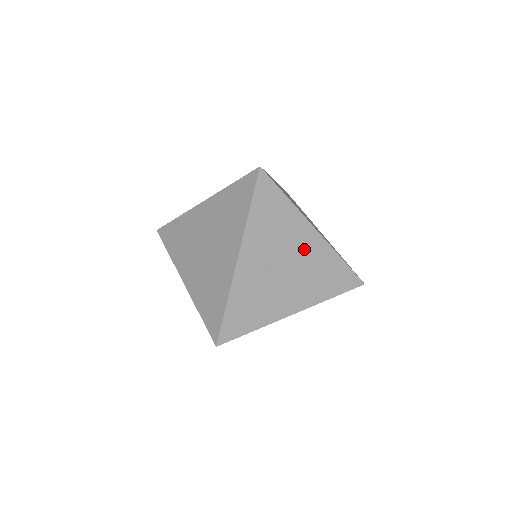
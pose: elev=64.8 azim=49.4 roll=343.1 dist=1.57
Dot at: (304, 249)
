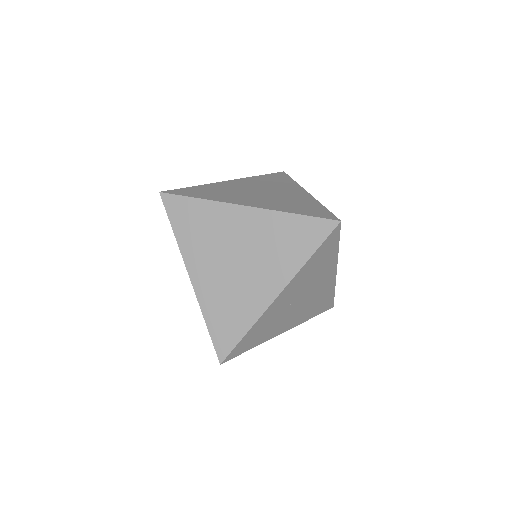
Dot at: (320, 286)
